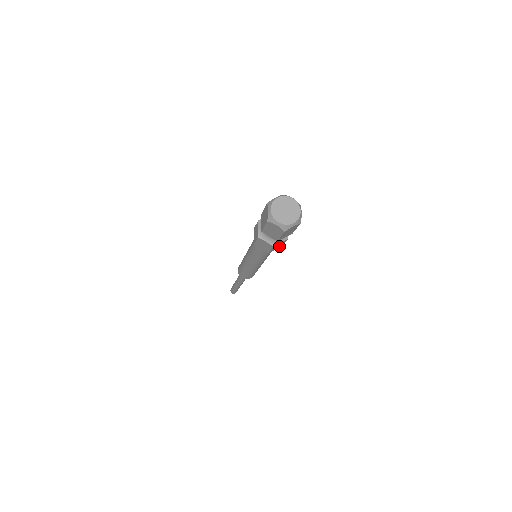
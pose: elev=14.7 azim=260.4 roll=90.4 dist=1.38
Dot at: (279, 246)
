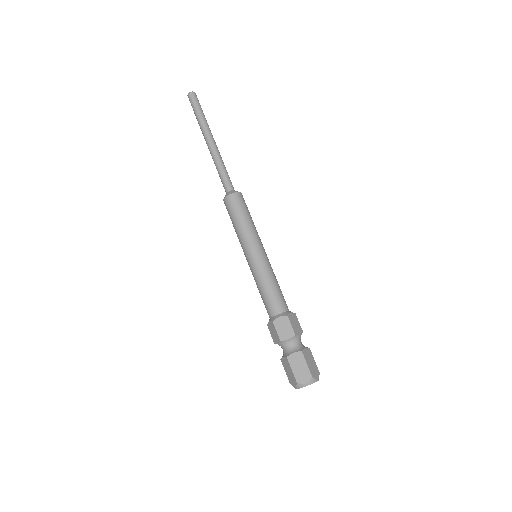
Dot at: occluded
